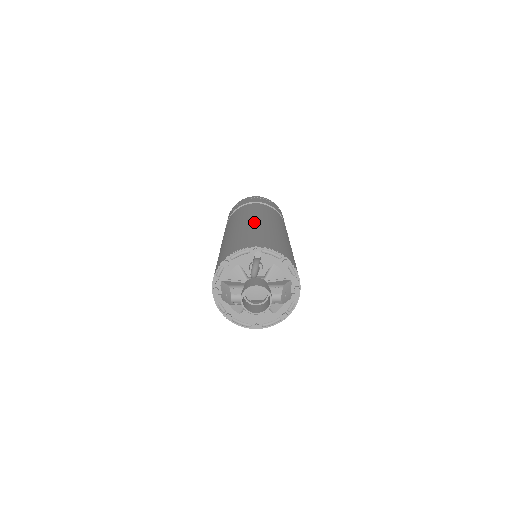
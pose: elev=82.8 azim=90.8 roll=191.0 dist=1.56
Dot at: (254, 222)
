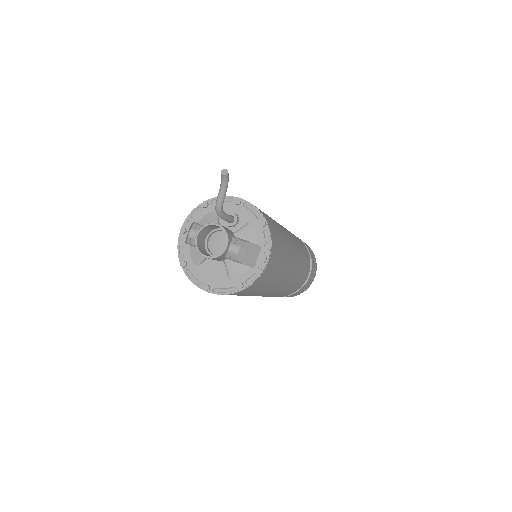
Dot at: occluded
